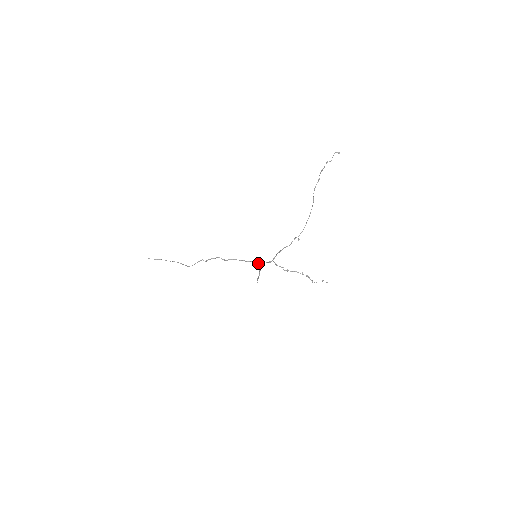
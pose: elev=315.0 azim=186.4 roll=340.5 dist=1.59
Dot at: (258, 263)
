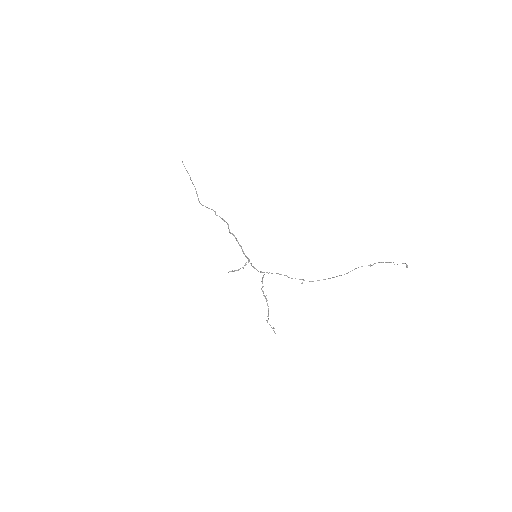
Dot at: occluded
